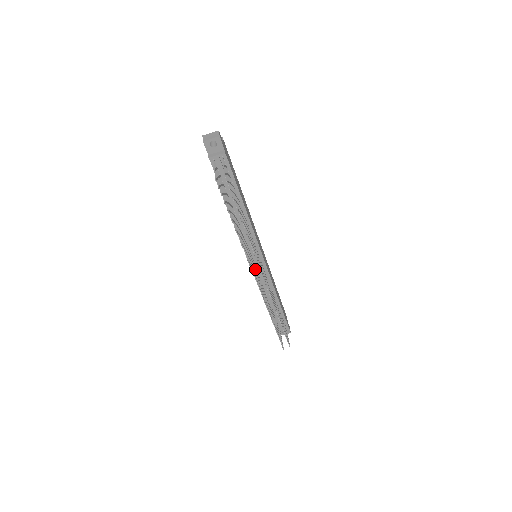
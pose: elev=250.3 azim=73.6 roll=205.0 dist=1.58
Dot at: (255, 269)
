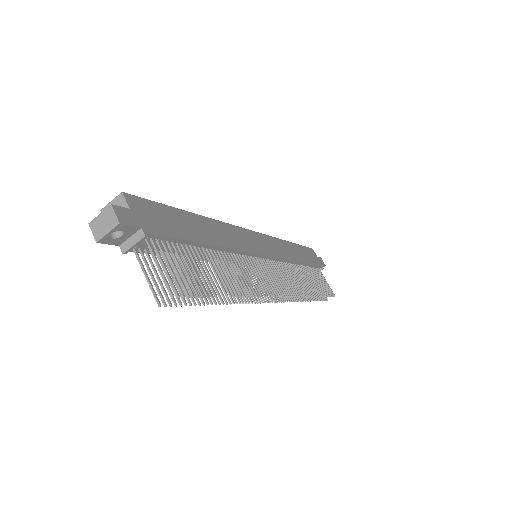
Dot at: (263, 277)
